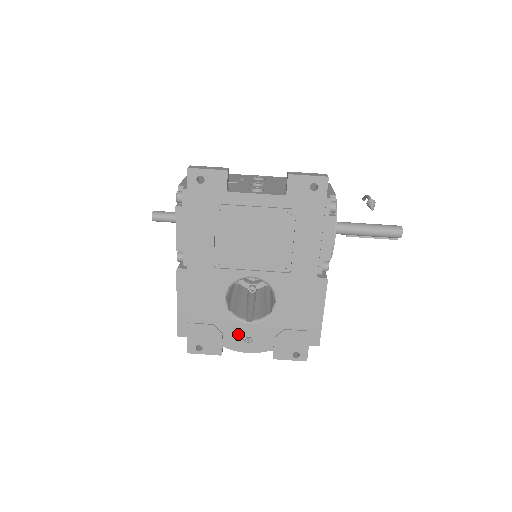
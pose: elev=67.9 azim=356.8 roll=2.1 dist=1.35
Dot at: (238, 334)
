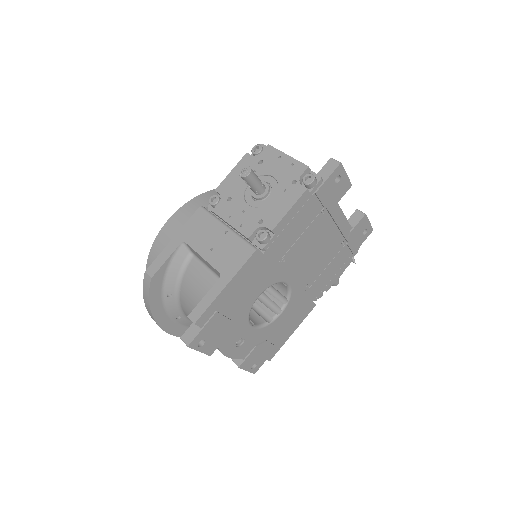
Dot at: (238, 336)
